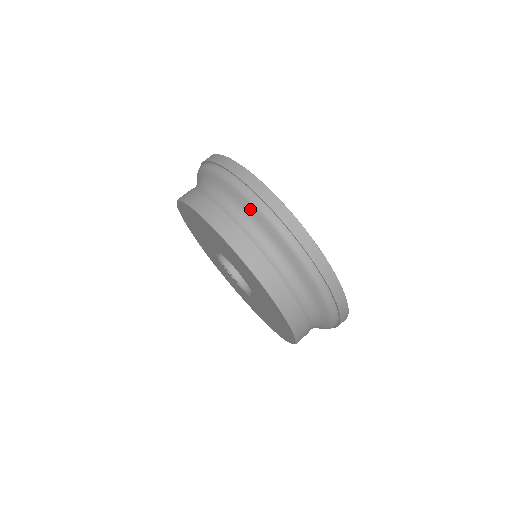
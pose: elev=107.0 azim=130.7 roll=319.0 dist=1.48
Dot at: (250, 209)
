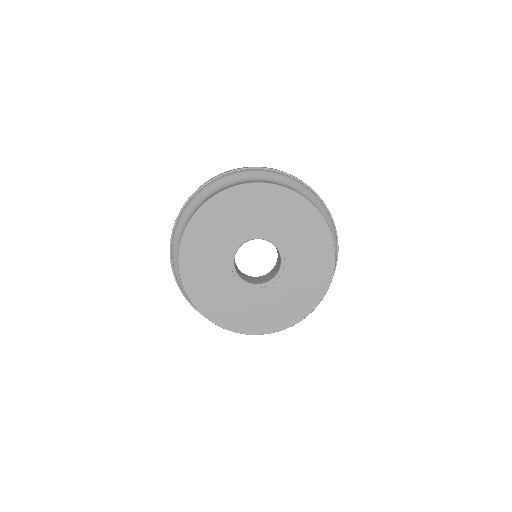
Dot at: (257, 174)
